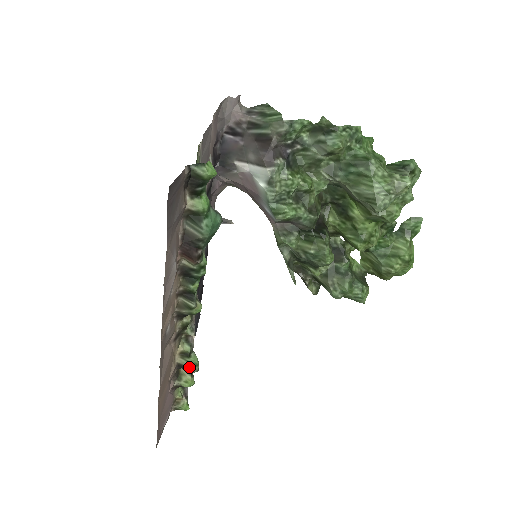
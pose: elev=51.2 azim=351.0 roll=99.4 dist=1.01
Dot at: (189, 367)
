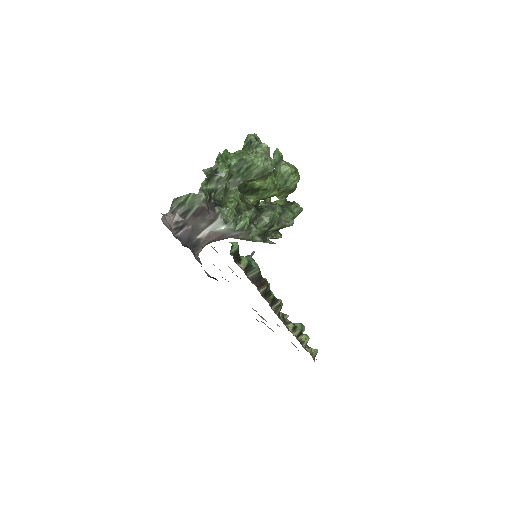
Dot at: (301, 331)
